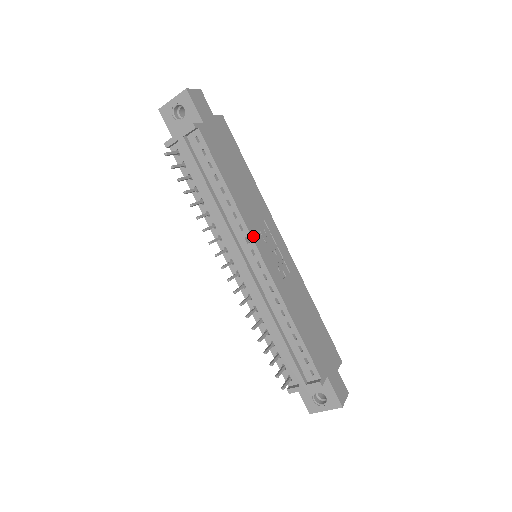
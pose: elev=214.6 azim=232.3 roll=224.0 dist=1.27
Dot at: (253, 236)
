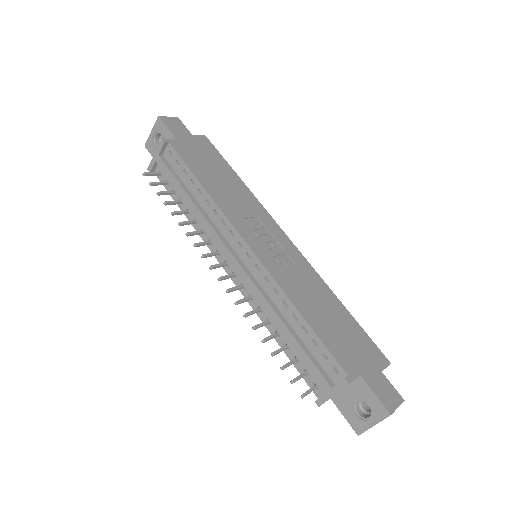
Dot at: (237, 228)
